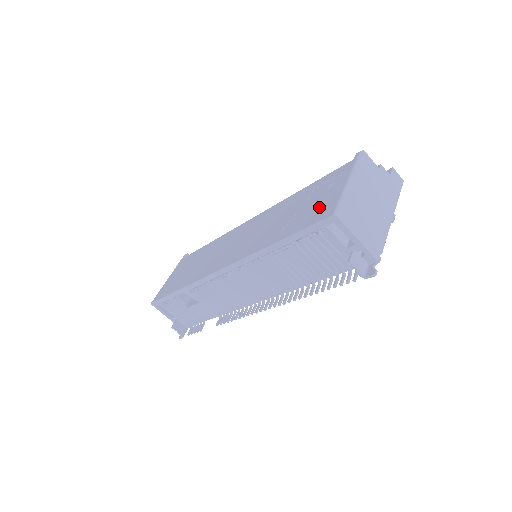
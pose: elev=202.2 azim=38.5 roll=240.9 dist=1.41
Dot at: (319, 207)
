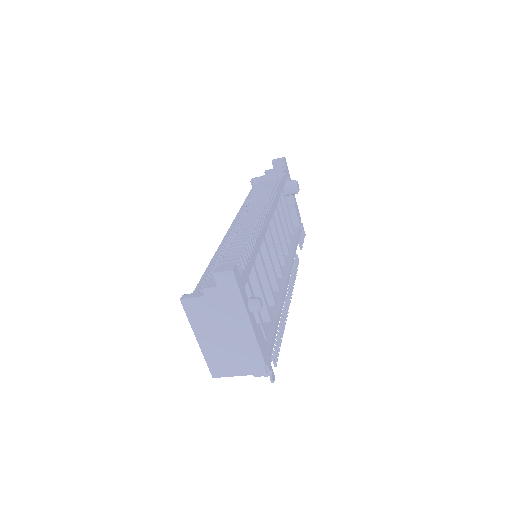
Dot at: occluded
